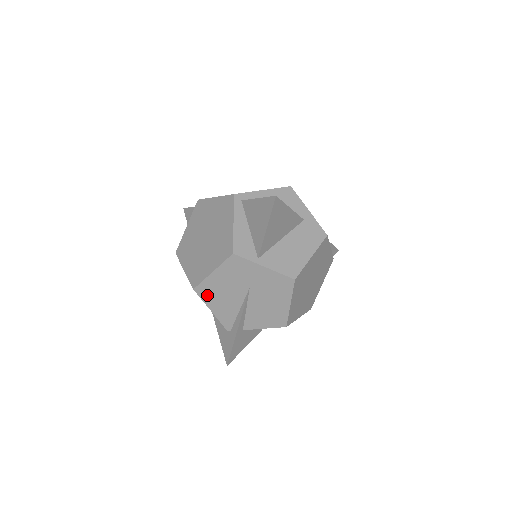
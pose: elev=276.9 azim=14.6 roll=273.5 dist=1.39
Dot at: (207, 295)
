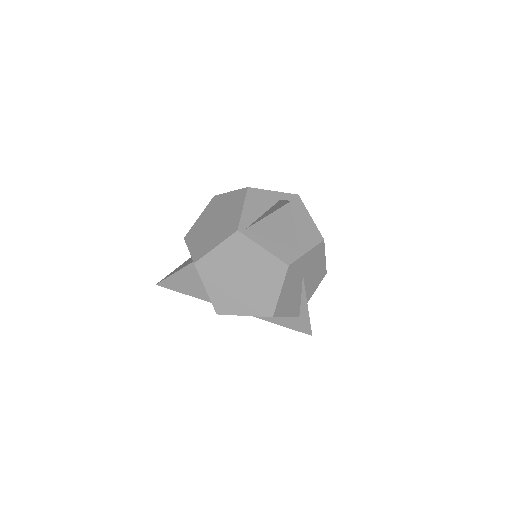
Dot at: (281, 310)
